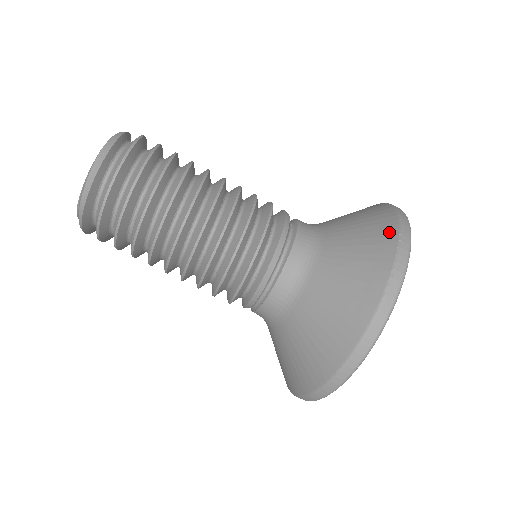
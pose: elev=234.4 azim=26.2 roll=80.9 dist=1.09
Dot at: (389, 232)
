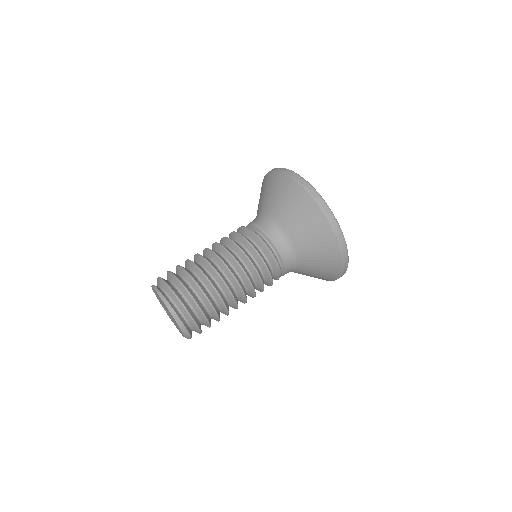
Dot at: (330, 237)
